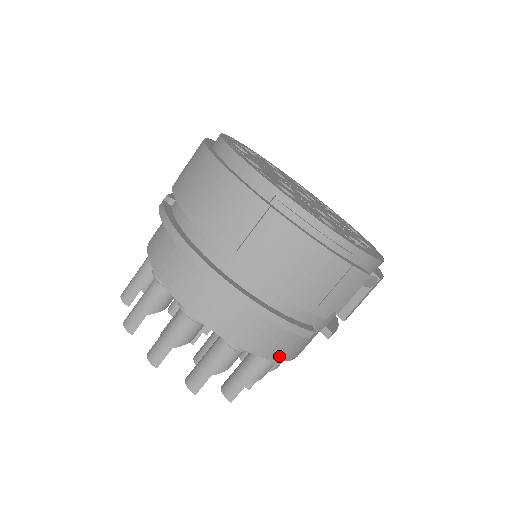
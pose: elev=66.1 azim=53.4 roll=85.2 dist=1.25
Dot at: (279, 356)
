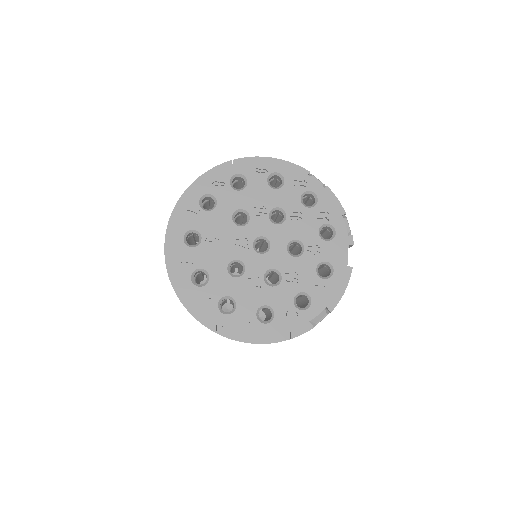
Dot at: occluded
